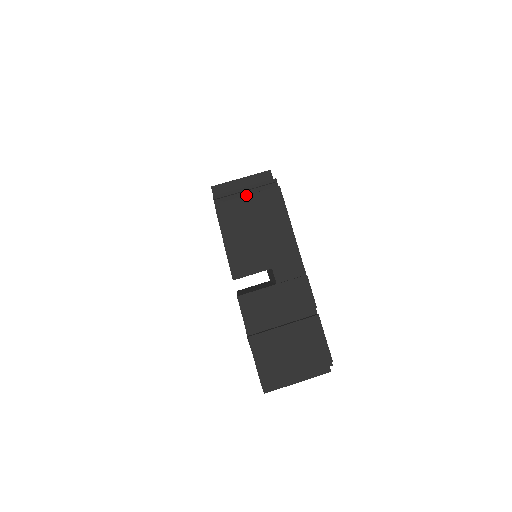
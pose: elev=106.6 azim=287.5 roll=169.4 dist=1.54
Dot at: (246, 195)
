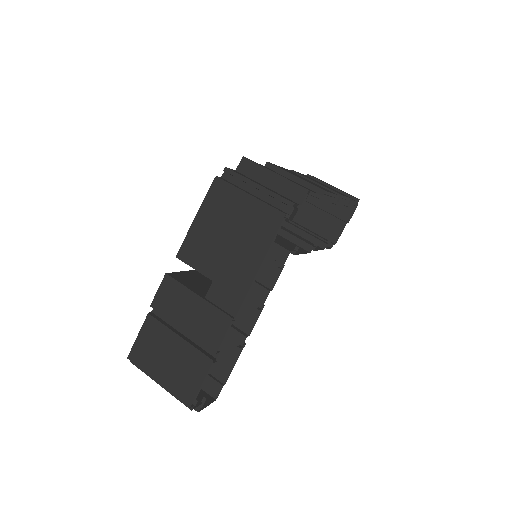
Dot at: (249, 193)
